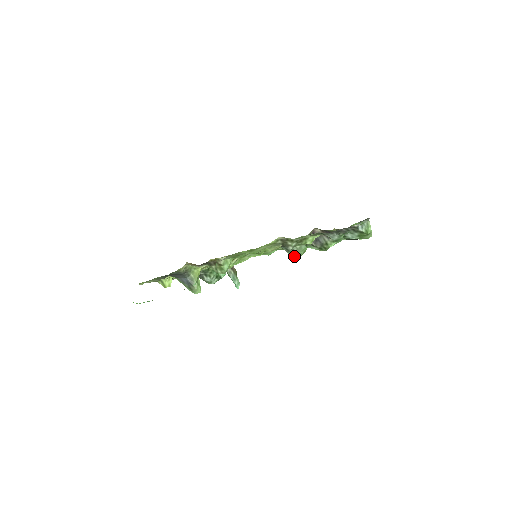
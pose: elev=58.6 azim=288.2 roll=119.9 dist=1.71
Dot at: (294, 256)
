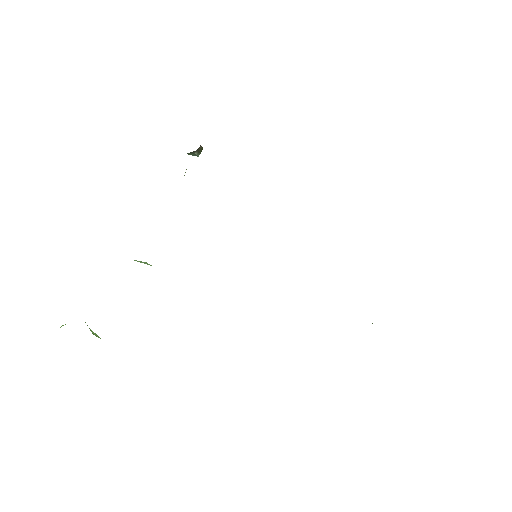
Dot at: occluded
